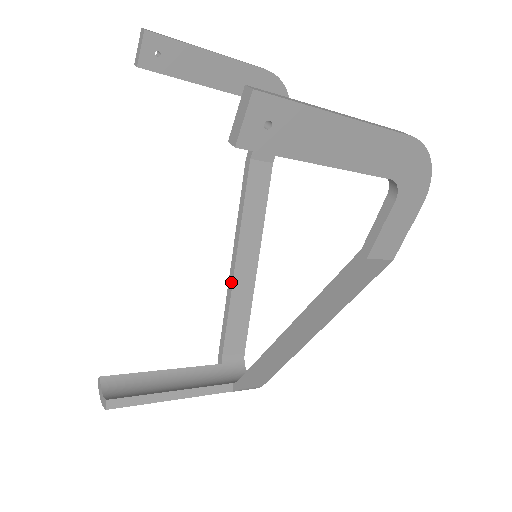
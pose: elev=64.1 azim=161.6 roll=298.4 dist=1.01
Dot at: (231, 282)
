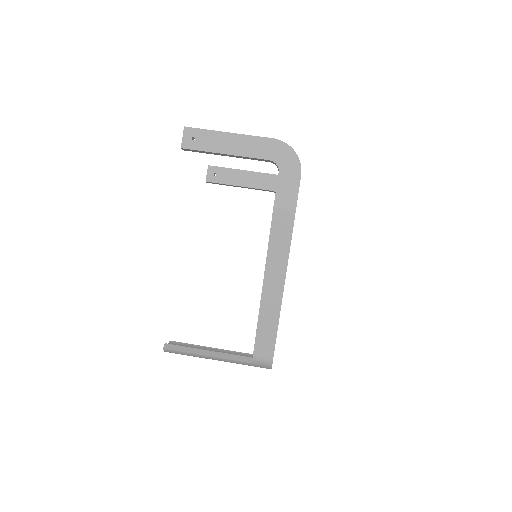
Dot at: occluded
